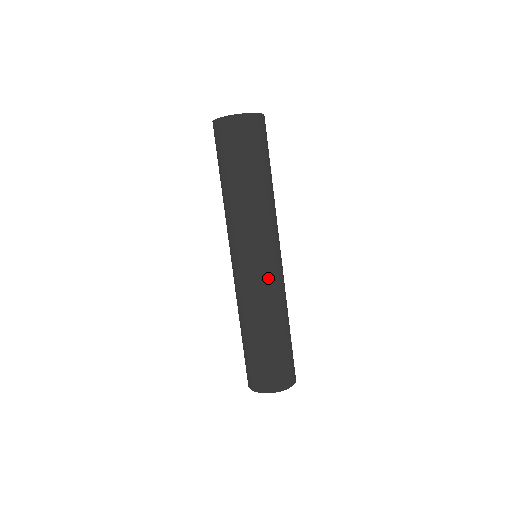
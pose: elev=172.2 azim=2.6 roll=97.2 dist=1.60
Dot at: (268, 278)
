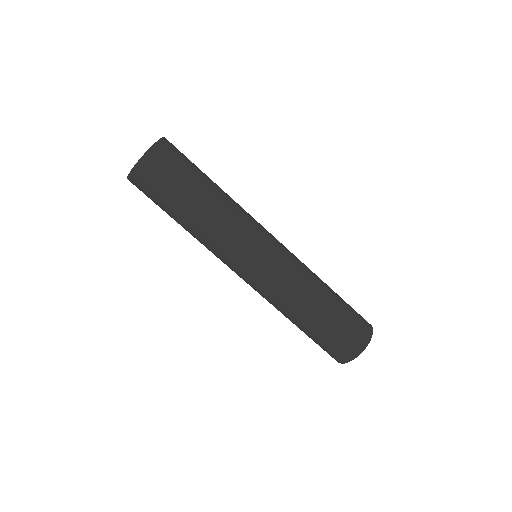
Dot at: (286, 259)
